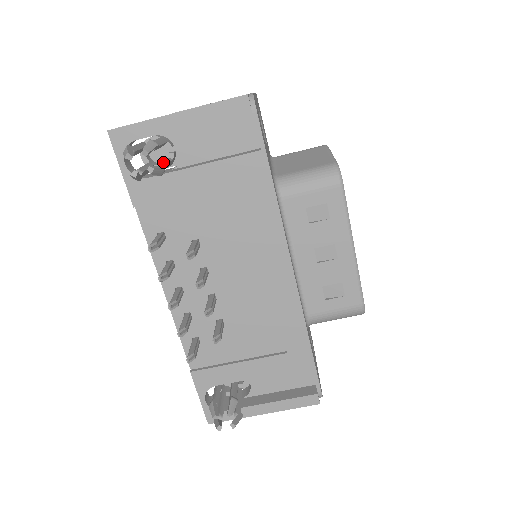
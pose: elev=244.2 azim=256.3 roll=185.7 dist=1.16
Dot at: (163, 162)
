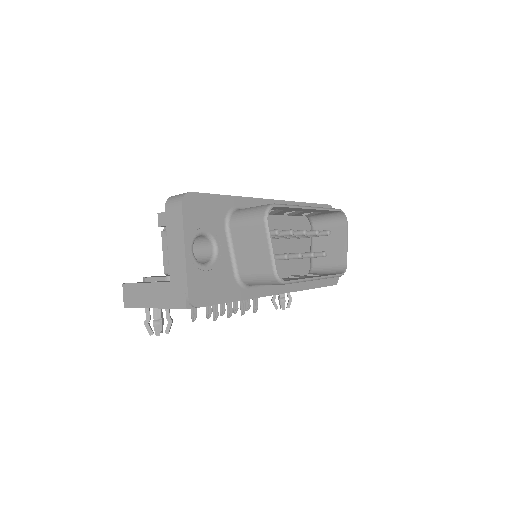
Dot at: (166, 309)
